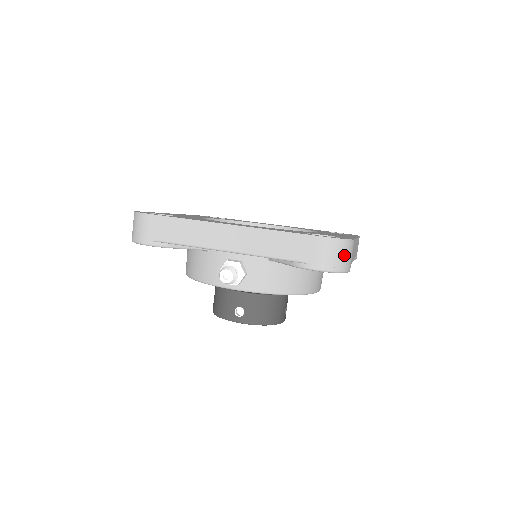
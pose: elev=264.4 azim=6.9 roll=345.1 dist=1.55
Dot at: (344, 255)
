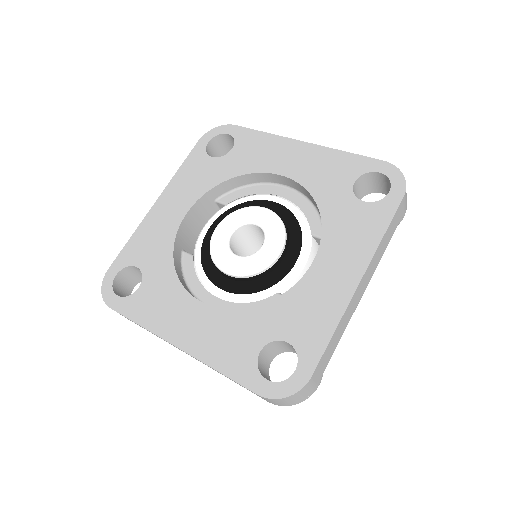
Dot at: (297, 398)
